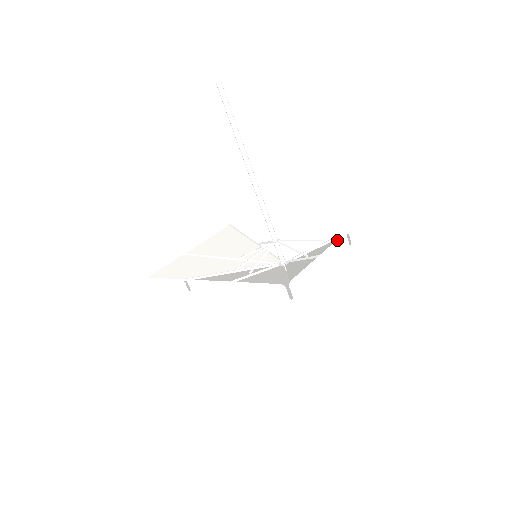
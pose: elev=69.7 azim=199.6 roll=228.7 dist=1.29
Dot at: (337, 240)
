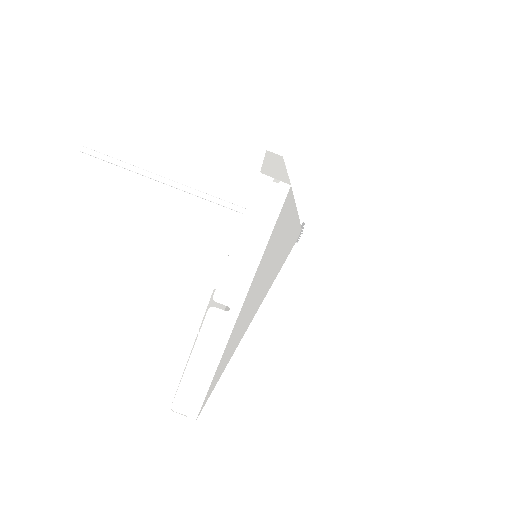
Dot at: (203, 324)
